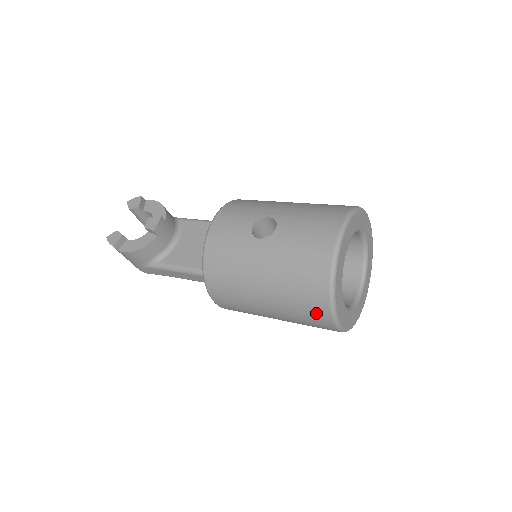
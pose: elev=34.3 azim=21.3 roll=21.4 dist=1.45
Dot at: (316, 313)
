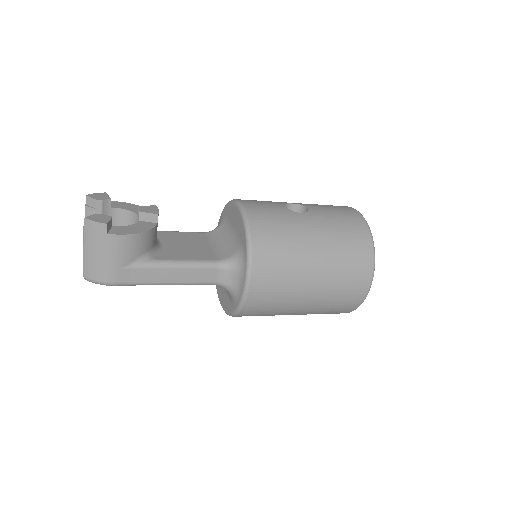
Dot at: (360, 272)
